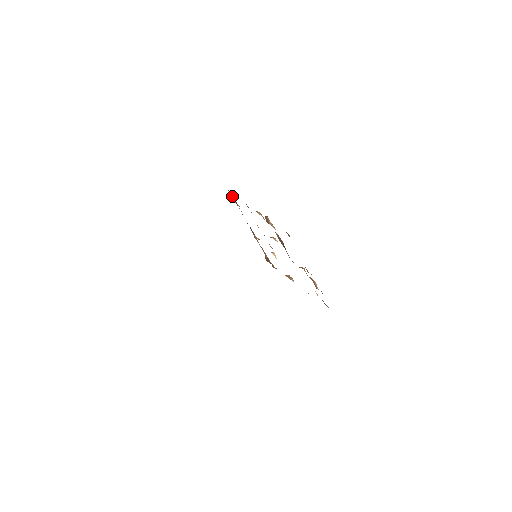
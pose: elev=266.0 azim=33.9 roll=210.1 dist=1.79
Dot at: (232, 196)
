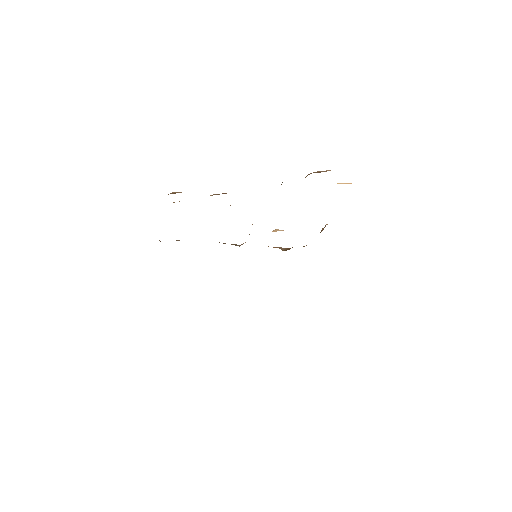
Dot at: occluded
